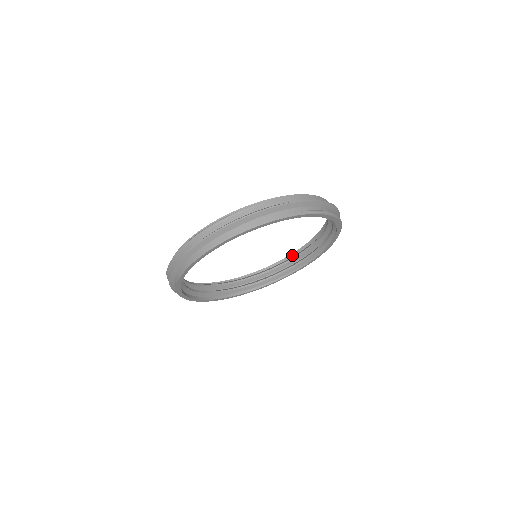
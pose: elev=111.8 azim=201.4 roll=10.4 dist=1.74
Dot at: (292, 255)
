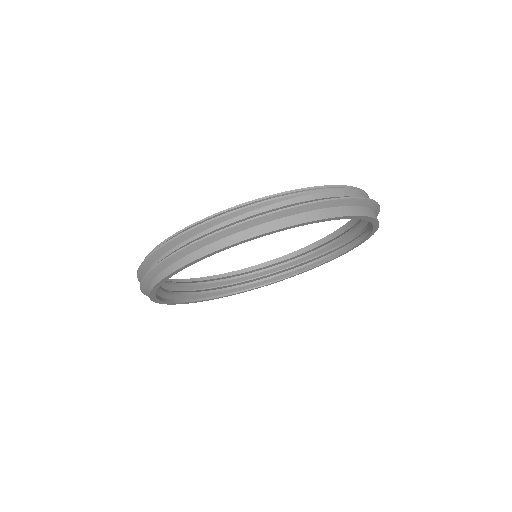
Dot at: (238, 272)
